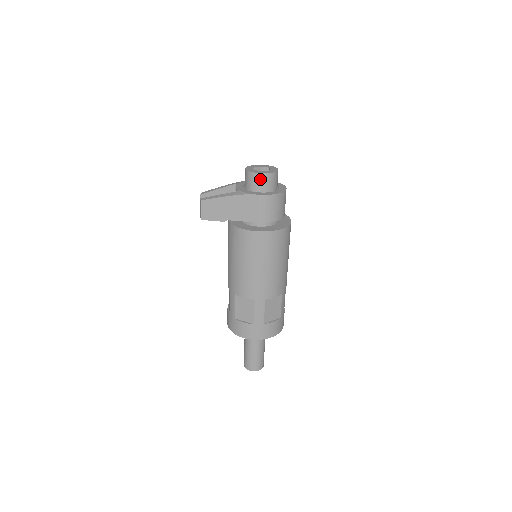
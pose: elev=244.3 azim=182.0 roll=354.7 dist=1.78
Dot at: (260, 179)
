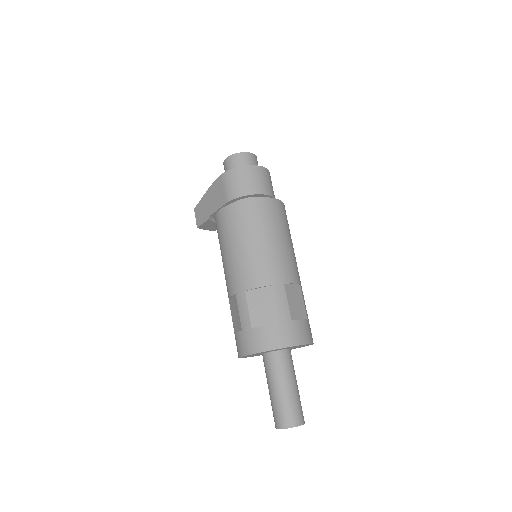
Dot at: (227, 164)
